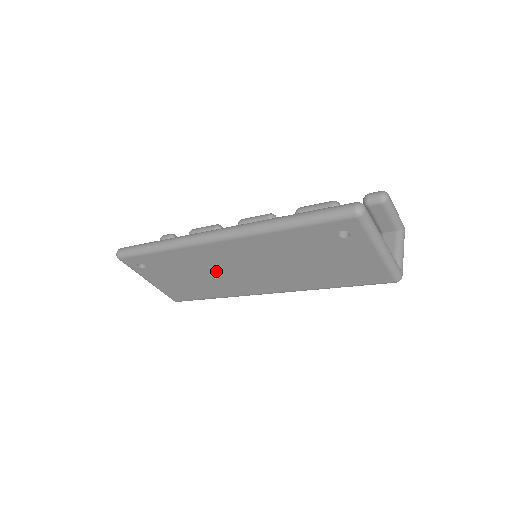
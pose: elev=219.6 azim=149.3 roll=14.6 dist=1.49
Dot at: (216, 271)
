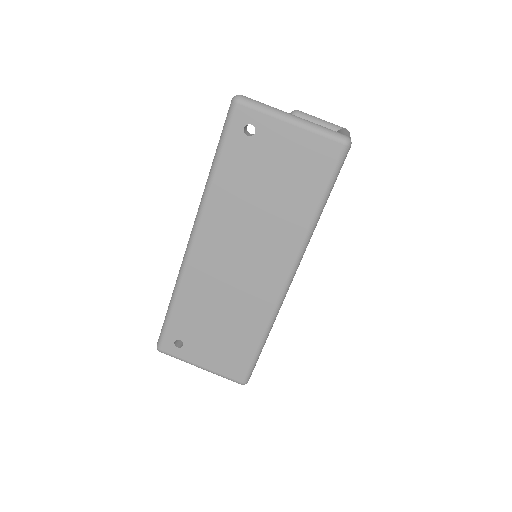
Dot at: (226, 288)
